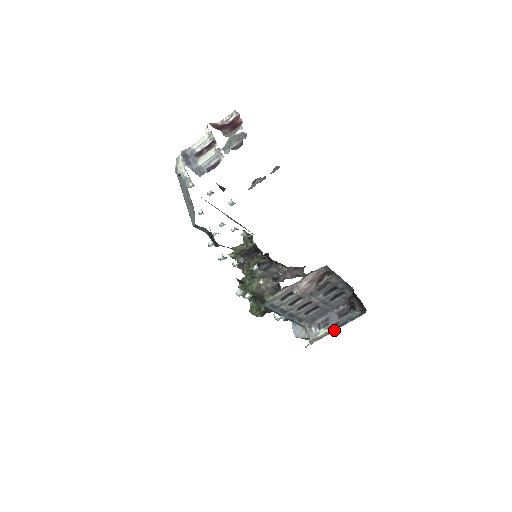
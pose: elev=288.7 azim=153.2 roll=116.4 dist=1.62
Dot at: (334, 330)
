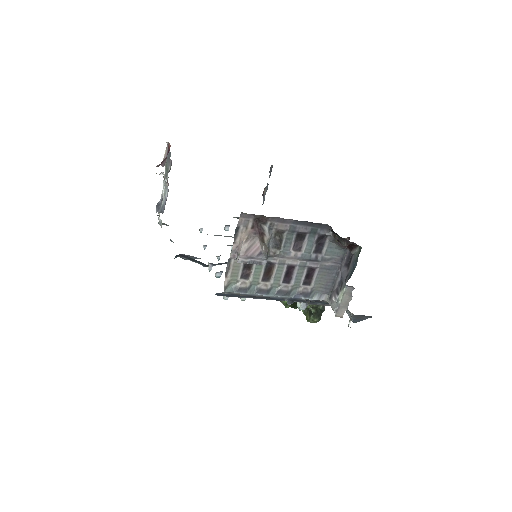
Dot at: (353, 287)
